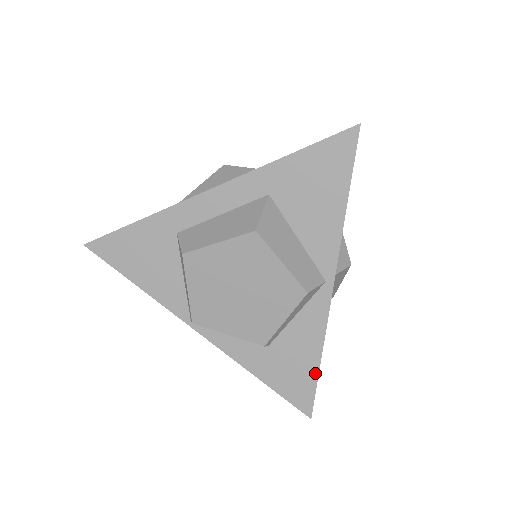
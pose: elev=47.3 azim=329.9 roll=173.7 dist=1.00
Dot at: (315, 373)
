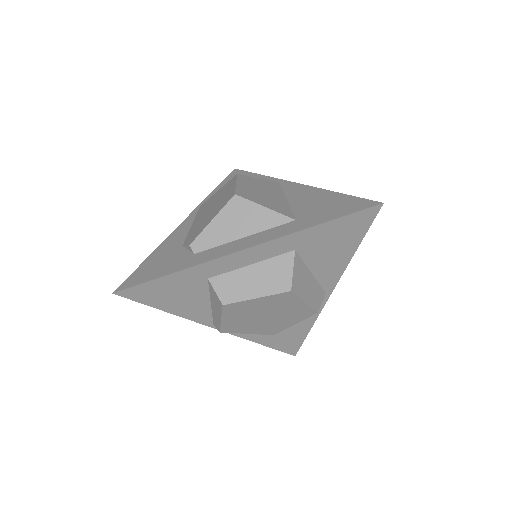
Dot at: (304, 337)
